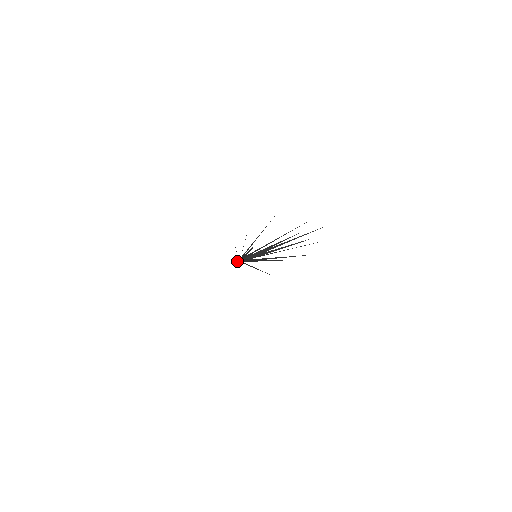
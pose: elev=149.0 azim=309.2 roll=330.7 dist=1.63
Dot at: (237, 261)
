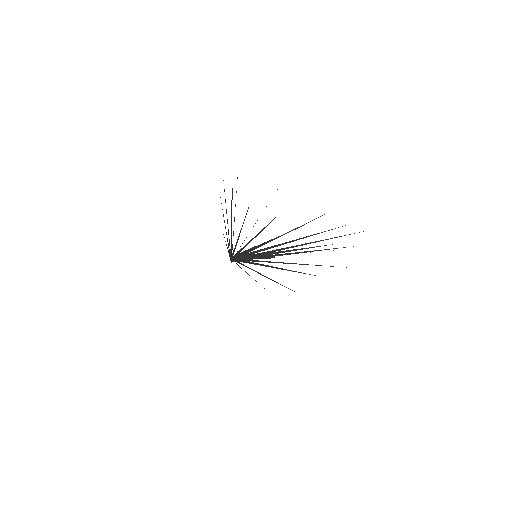
Dot at: (230, 259)
